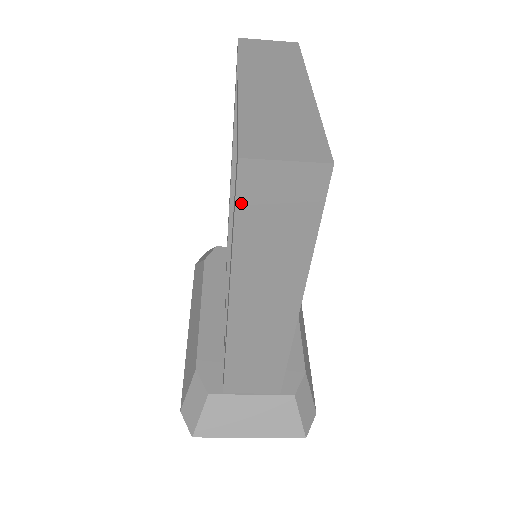
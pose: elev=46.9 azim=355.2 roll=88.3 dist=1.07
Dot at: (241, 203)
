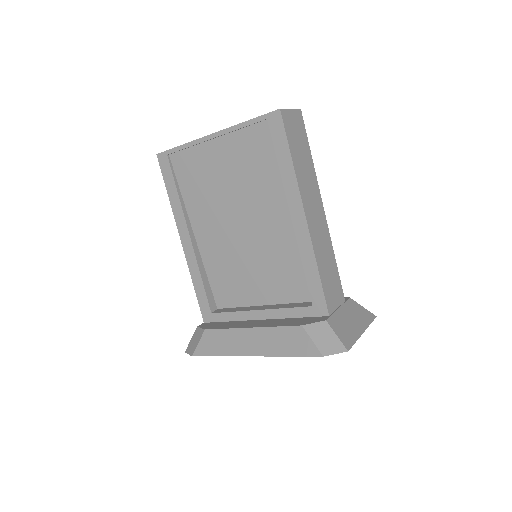
Dot at: (288, 135)
